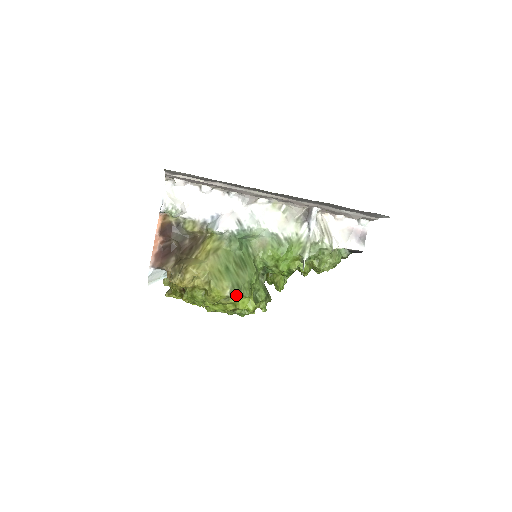
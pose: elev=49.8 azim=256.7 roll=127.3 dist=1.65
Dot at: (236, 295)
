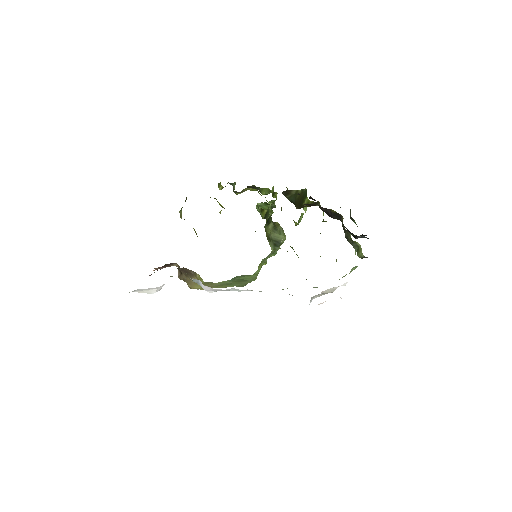
Dot at: occluded
